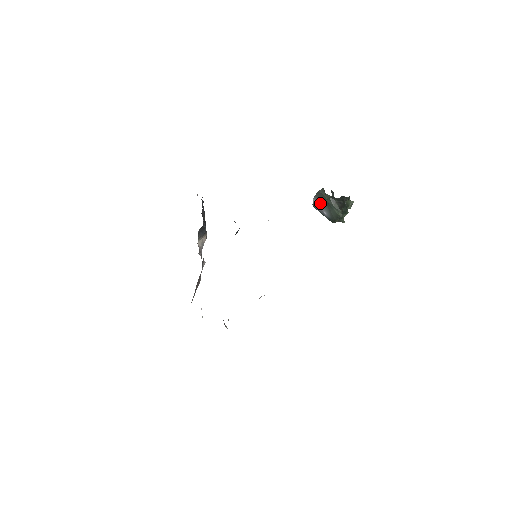
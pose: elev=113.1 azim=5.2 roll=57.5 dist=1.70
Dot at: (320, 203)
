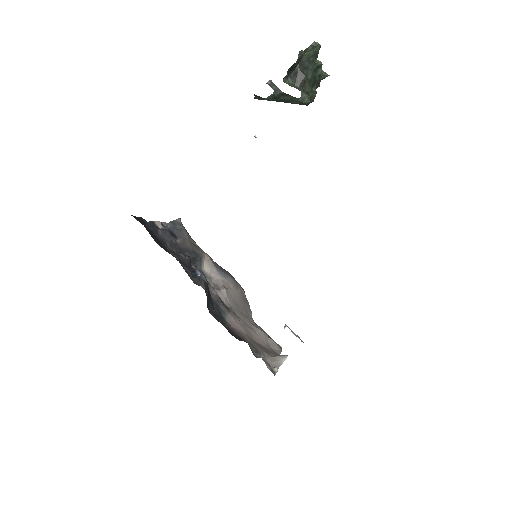
Dot at: occluded
